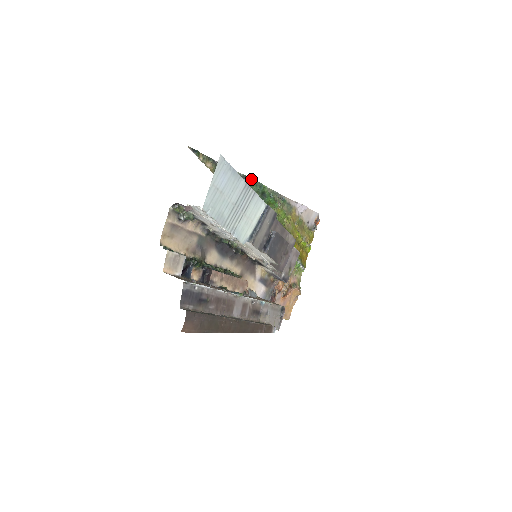
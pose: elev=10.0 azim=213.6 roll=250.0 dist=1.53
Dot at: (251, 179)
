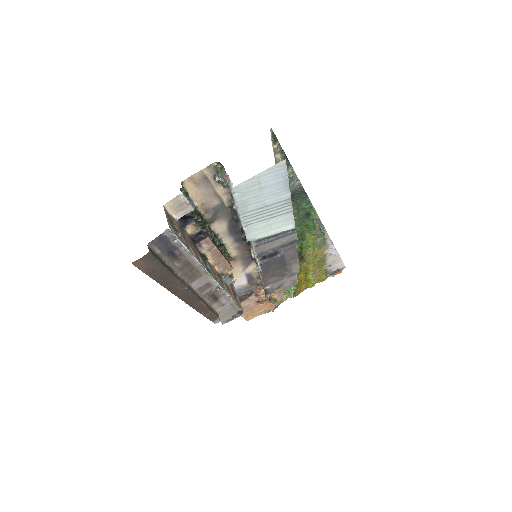
Dot at: (307, 196)
